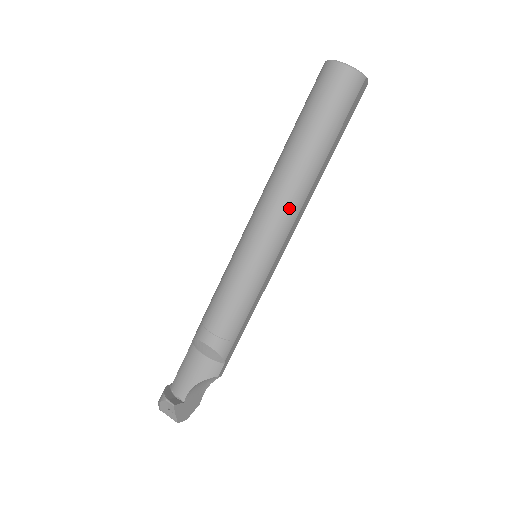
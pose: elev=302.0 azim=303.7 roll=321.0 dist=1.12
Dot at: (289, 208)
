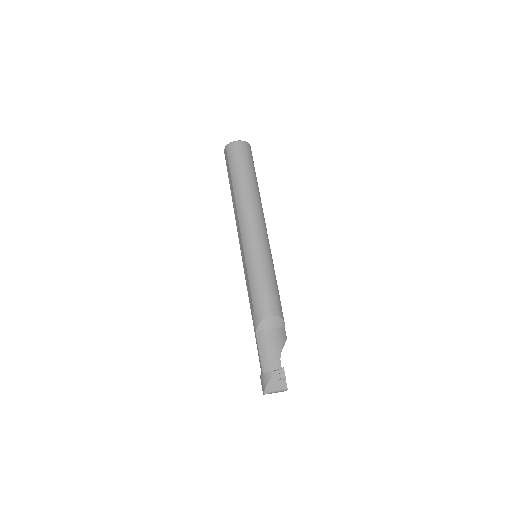
Dot at: (261, 215)
